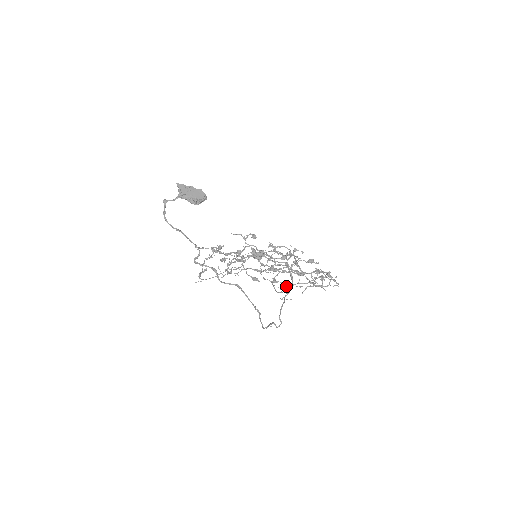
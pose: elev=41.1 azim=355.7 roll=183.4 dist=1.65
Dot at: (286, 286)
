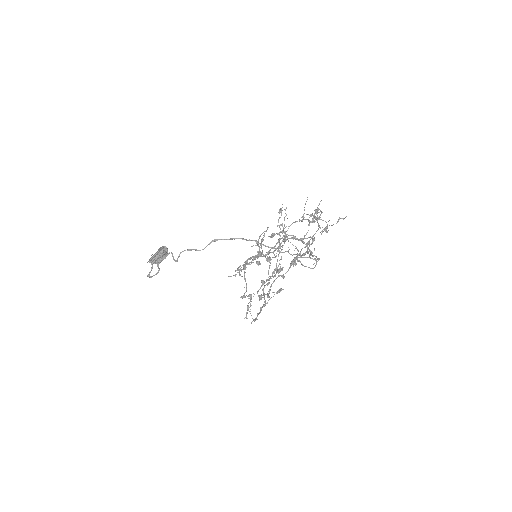
Dot at: (310, 254)
